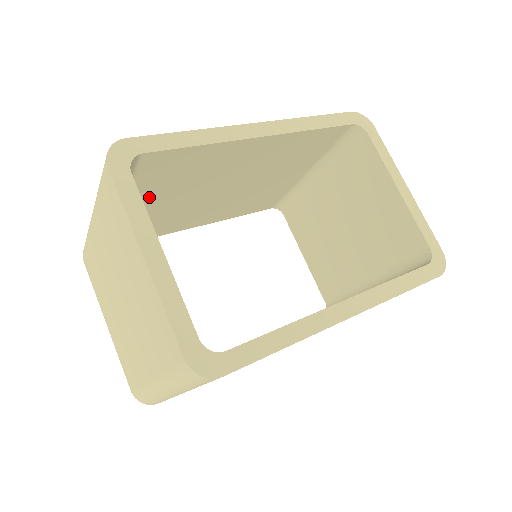
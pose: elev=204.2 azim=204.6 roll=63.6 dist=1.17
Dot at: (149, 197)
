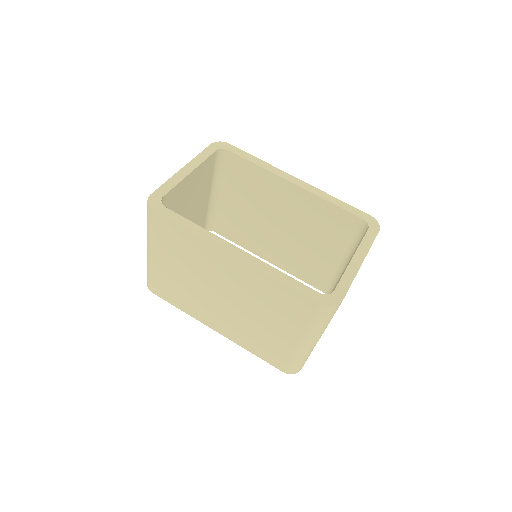
Dot at: (234, 194)
